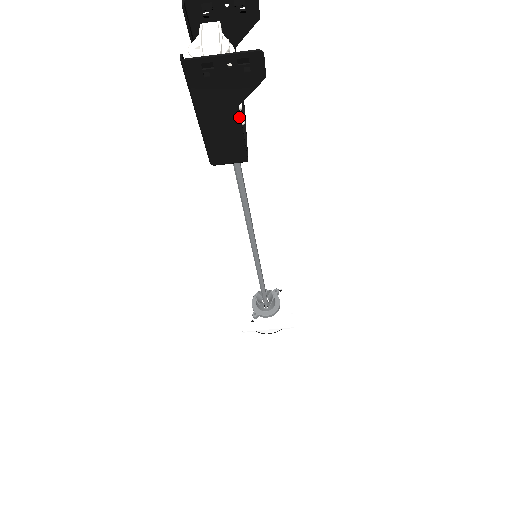
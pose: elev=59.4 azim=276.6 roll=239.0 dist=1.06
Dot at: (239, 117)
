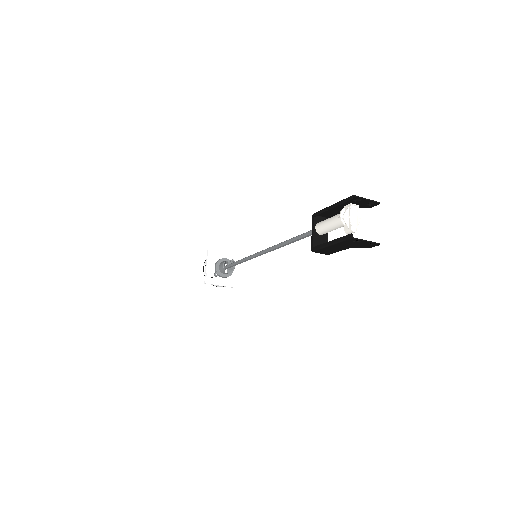
Dot at: occluded
